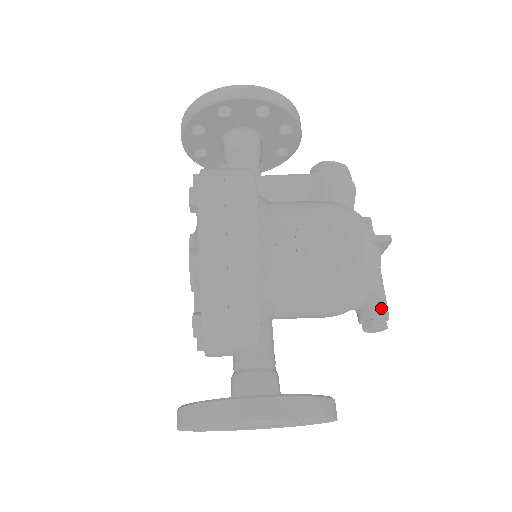
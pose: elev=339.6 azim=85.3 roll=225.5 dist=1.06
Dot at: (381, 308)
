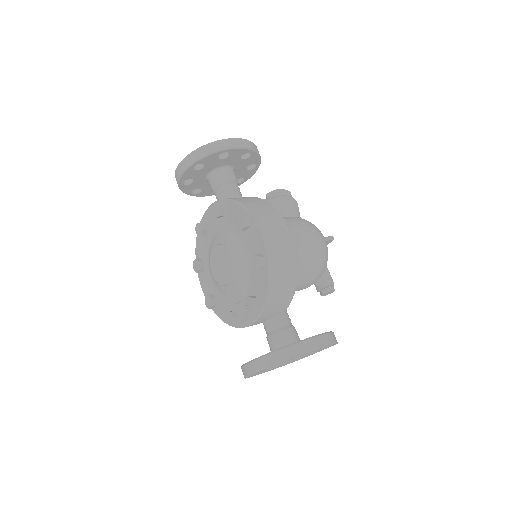
Dot at: (331, 280)
